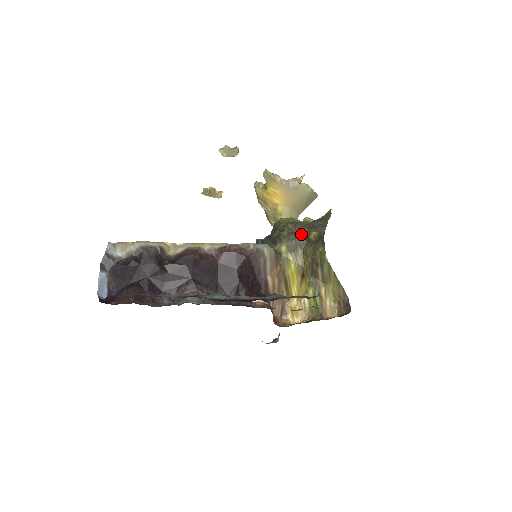
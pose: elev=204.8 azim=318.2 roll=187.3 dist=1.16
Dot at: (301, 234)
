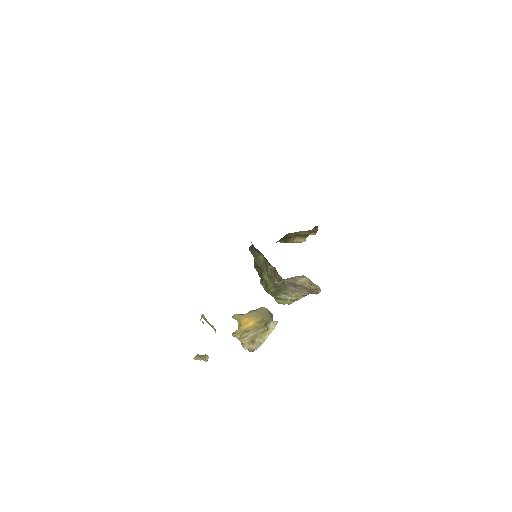
Dot at: occluded
